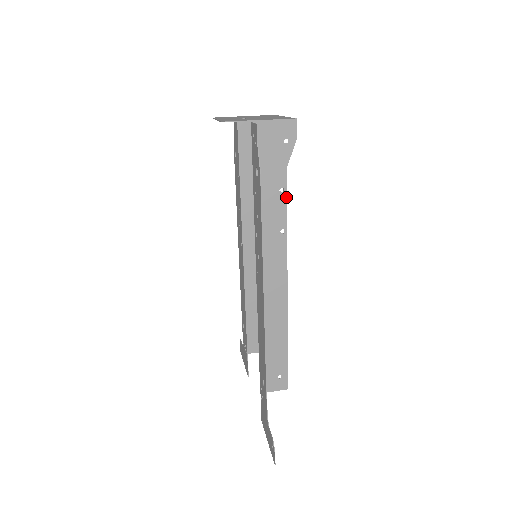
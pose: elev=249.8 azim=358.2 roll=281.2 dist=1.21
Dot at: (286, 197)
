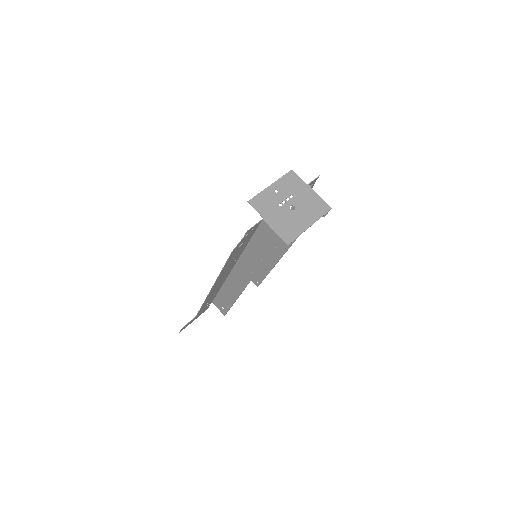
Dot at: occluded
